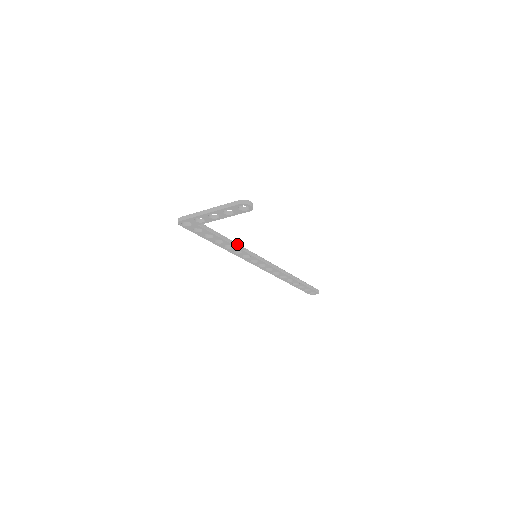
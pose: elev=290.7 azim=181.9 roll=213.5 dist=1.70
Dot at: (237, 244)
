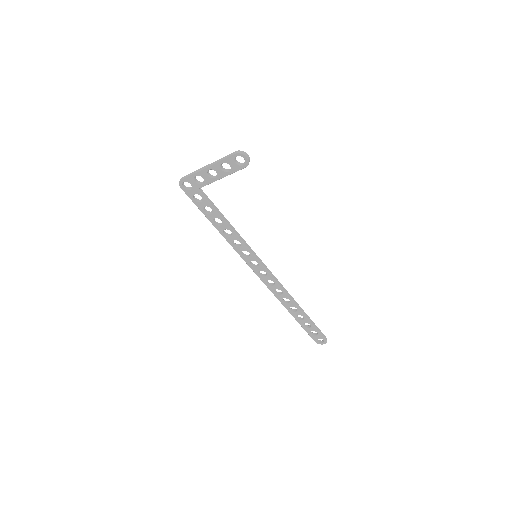
Dot at: (237, 232)
